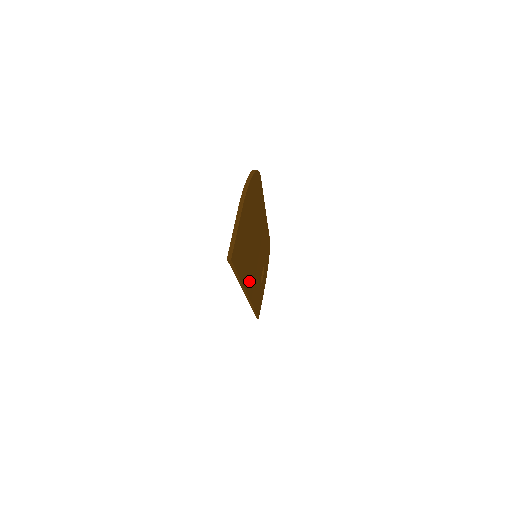
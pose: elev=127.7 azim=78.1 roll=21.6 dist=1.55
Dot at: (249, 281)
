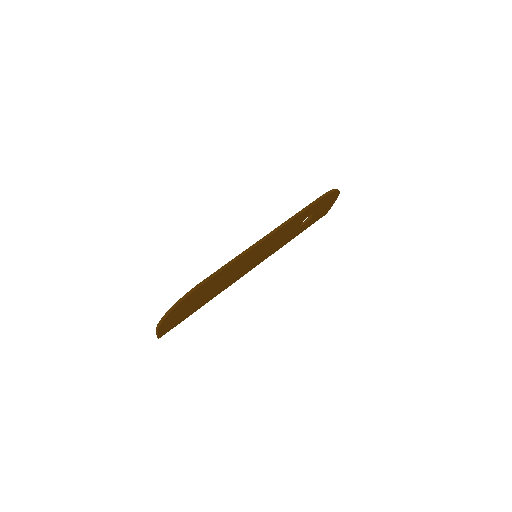
Dot at: (239, 277)
